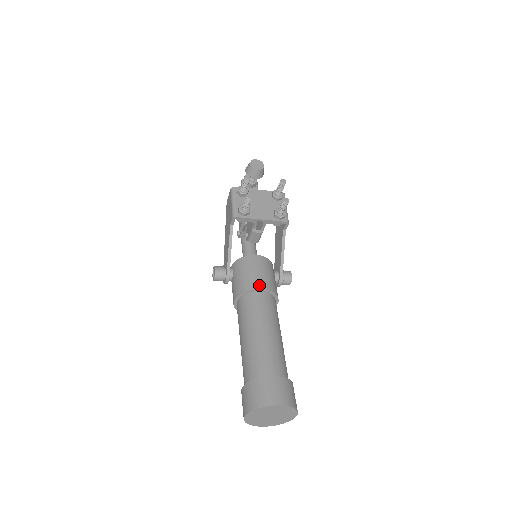
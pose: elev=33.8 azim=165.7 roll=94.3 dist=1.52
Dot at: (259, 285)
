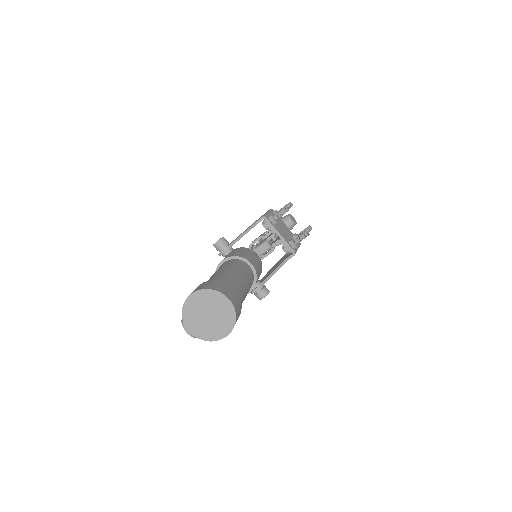
Dot at: (251, 261)
